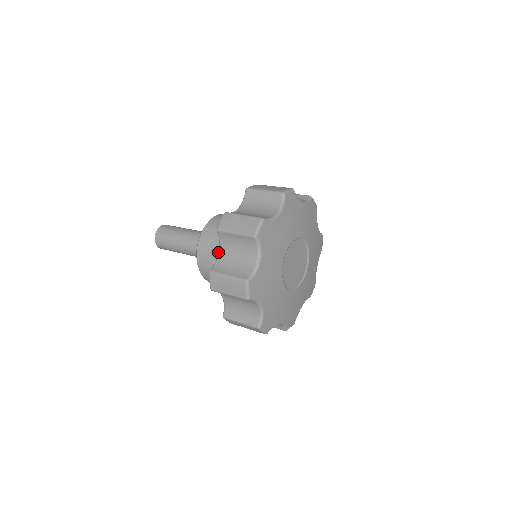
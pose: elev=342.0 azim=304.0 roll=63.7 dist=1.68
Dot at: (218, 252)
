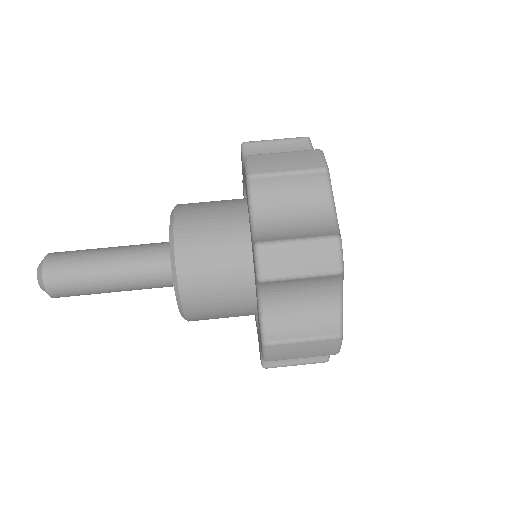
Dot at: occluded
